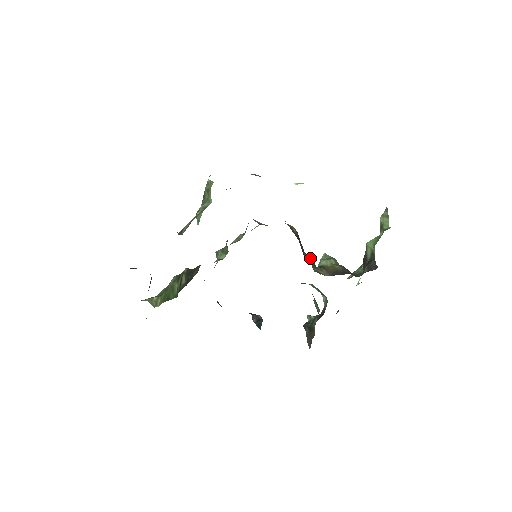
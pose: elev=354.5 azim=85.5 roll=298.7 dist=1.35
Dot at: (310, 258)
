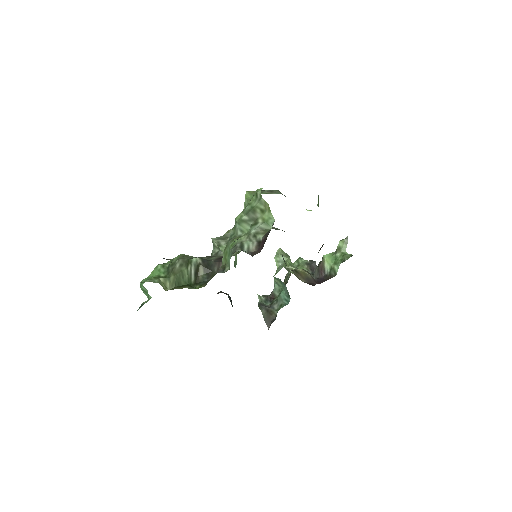
Dot at: occluded
